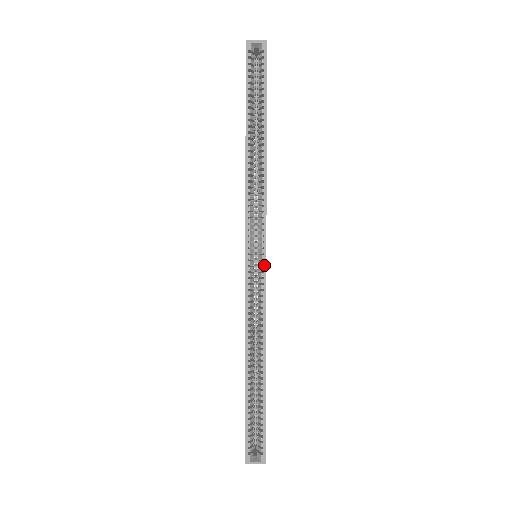
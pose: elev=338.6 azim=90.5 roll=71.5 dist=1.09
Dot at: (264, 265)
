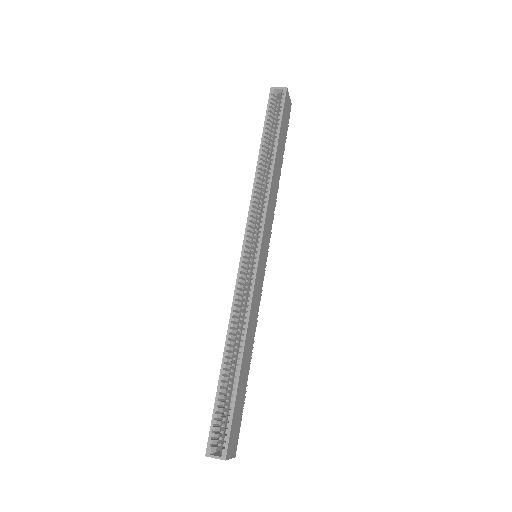
Dot at: (257, 257)
